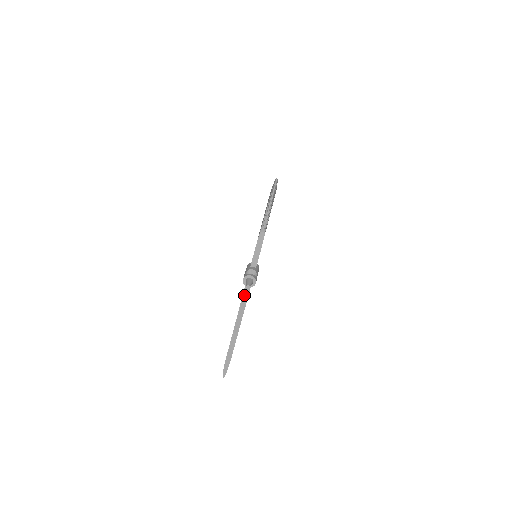
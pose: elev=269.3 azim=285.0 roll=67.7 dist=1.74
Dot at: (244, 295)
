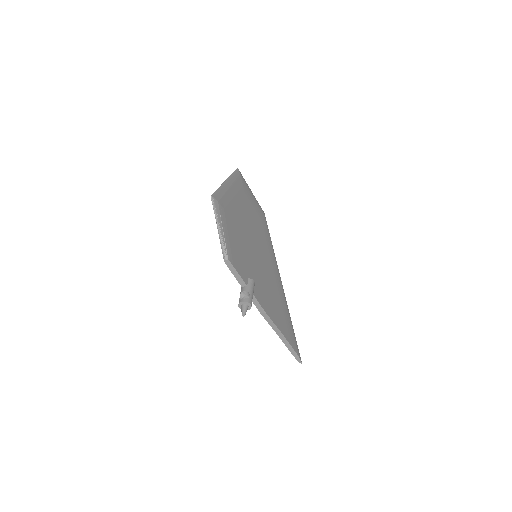
Dot at: (258, 308)
